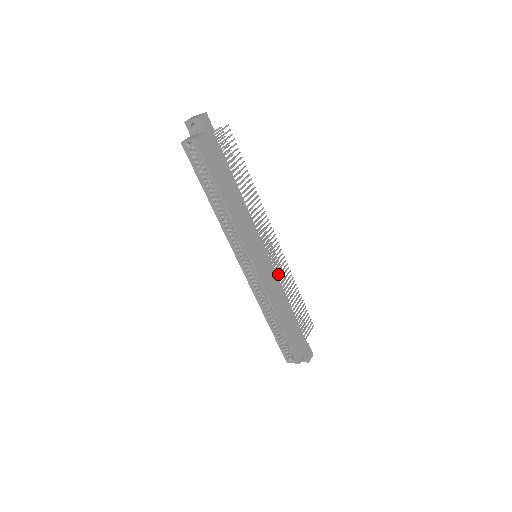
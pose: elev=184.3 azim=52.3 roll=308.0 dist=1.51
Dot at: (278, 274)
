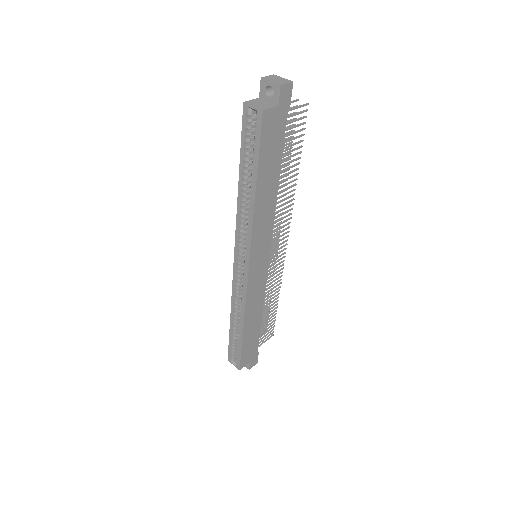
Dot at: (268, 280)
